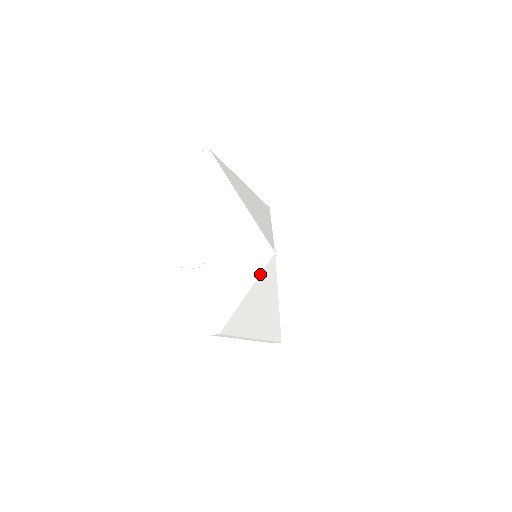
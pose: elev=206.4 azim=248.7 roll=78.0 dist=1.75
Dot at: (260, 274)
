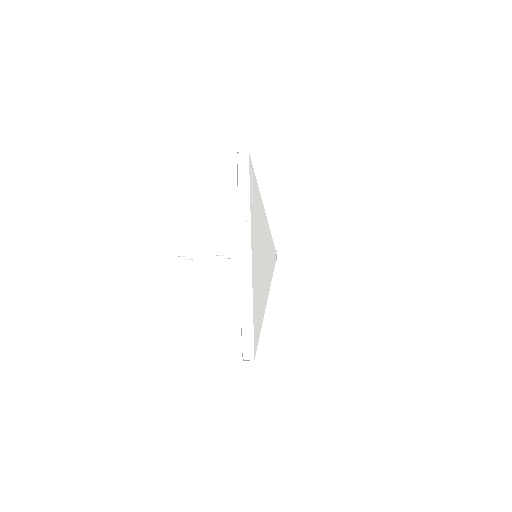
Dot at: occluded
